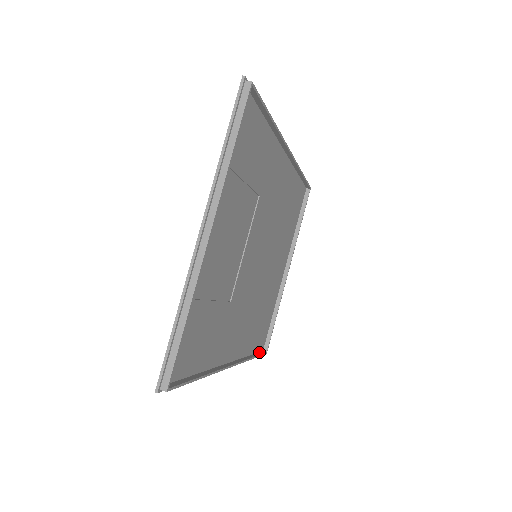
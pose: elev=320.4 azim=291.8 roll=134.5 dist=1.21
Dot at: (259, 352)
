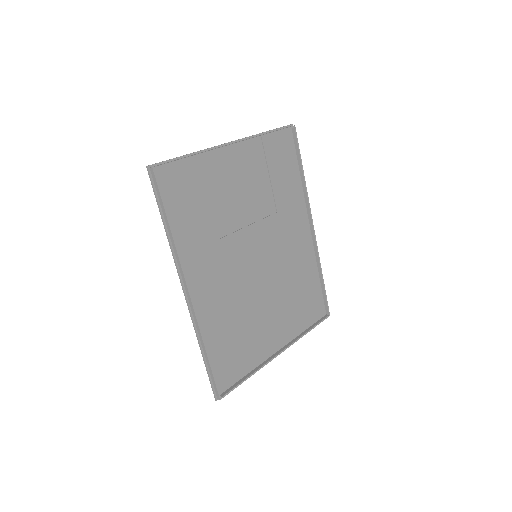
Dot at: (214, 382)
